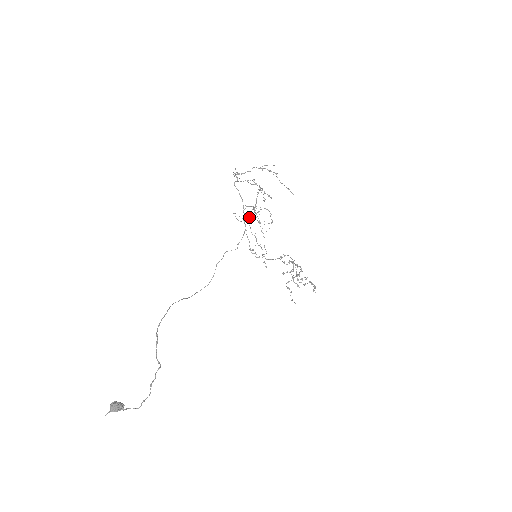
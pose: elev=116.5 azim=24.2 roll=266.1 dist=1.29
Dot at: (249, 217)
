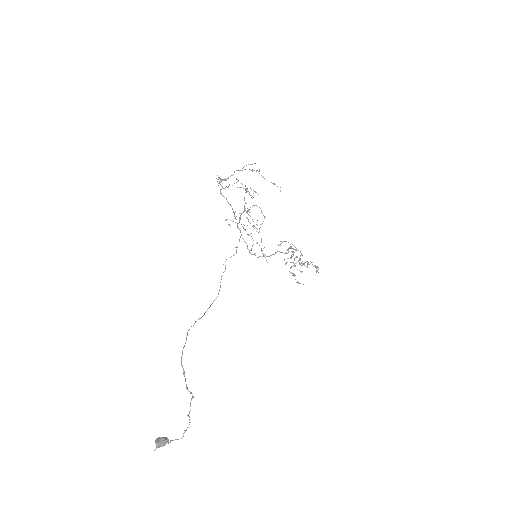
Dot at: occluded
